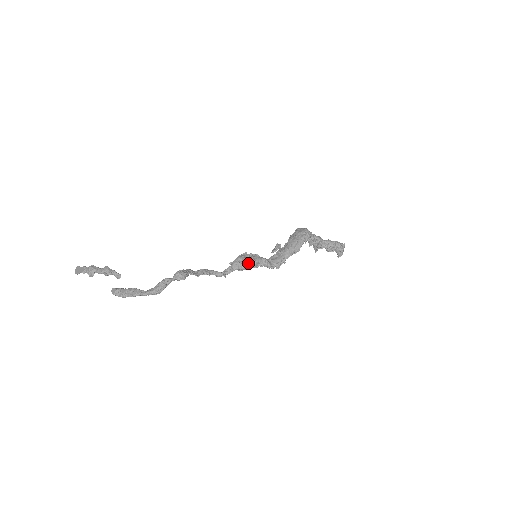
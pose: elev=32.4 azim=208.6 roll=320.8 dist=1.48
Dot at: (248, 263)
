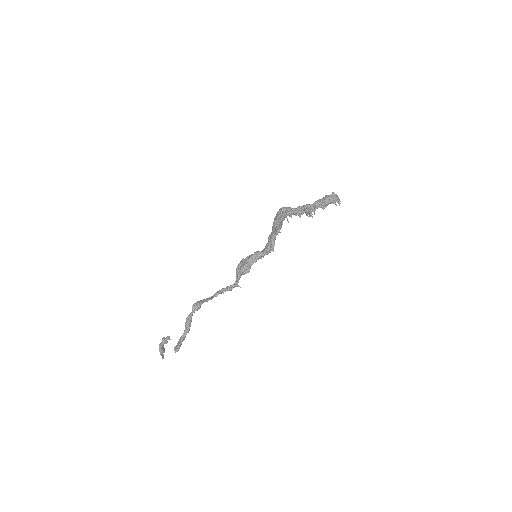
Dot at: (244, 264)
